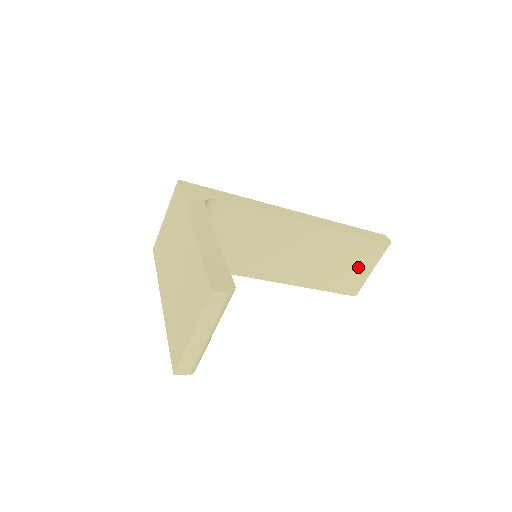
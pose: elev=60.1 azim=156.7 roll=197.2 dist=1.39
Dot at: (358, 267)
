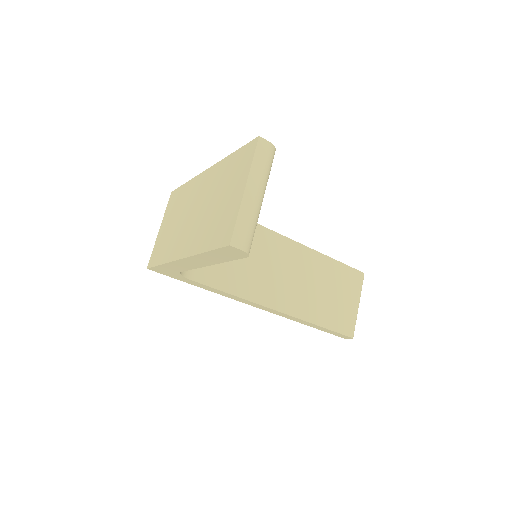
Dot at: (345, 299)
